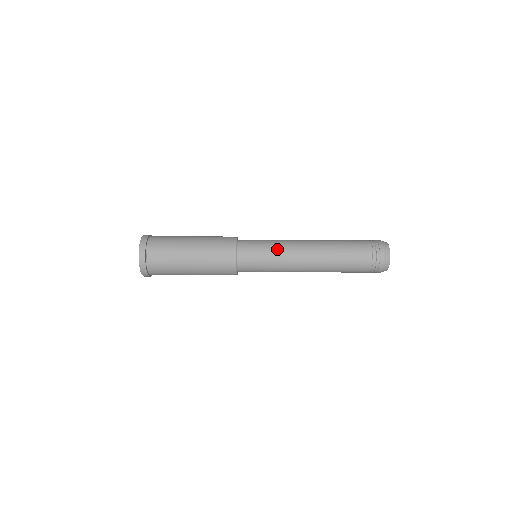
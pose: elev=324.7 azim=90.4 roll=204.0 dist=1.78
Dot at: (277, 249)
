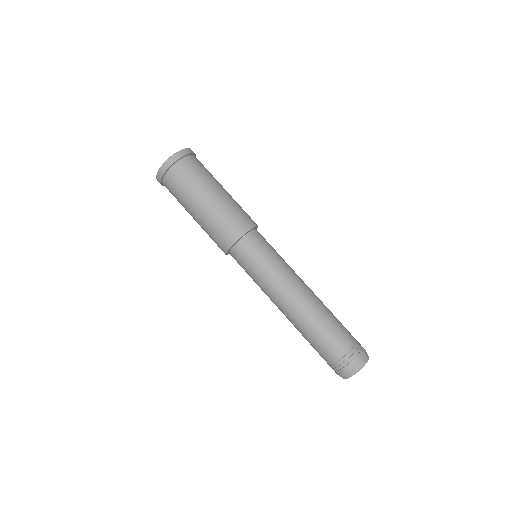
Dot at: (269, 274)
